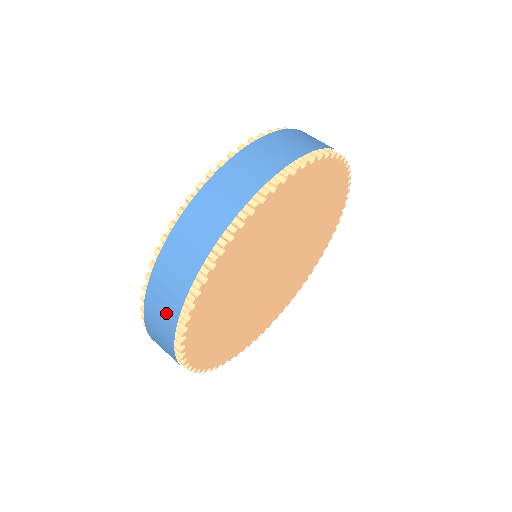
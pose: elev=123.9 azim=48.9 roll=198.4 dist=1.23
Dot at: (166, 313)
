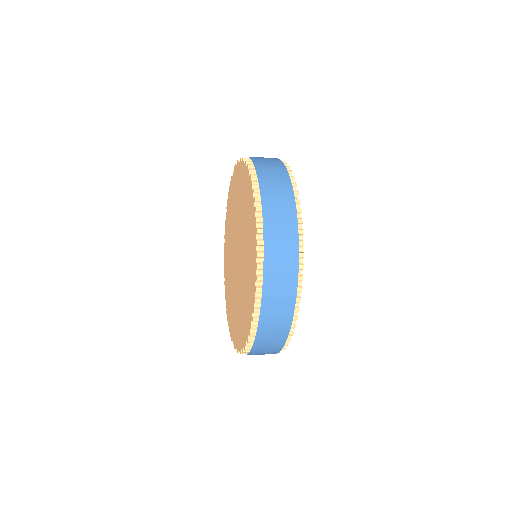
Dot at: (282, 191)
